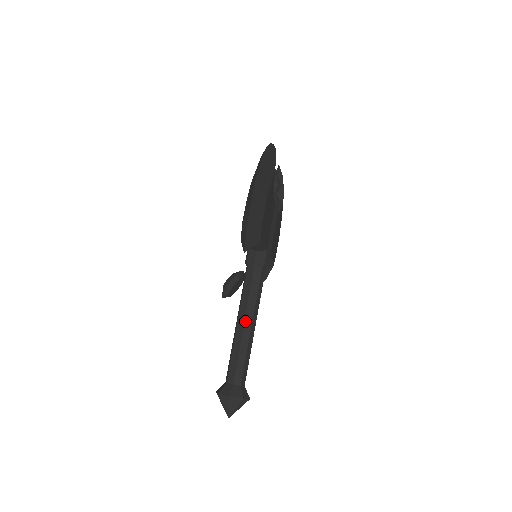
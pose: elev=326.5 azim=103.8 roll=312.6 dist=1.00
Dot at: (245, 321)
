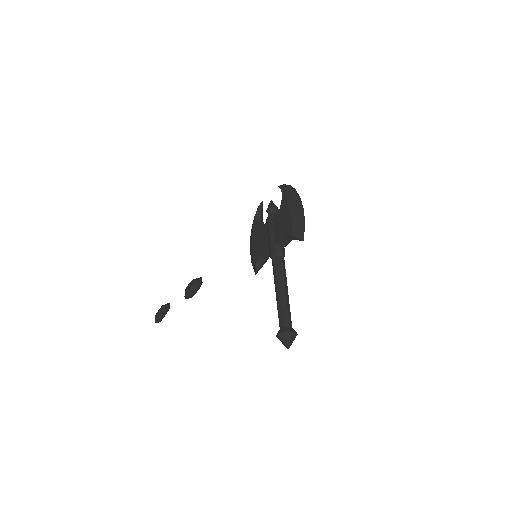
Dot at: (286, 288)
